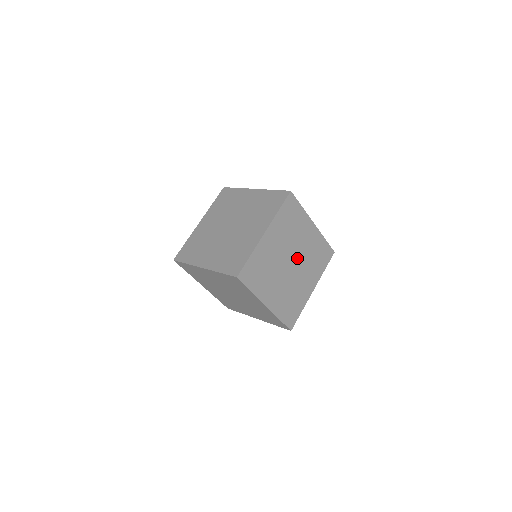
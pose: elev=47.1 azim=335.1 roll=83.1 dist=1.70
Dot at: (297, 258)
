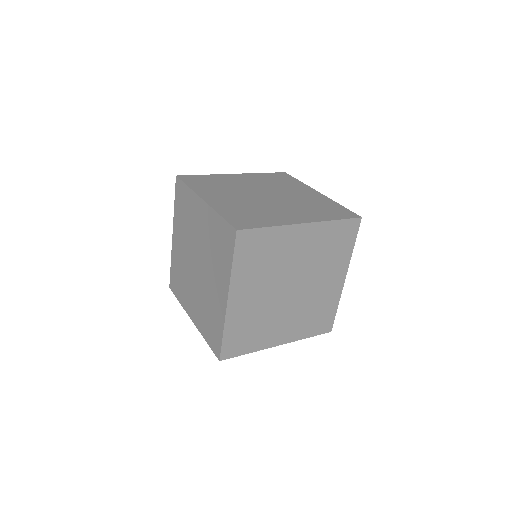
Dot at: (301, 291)
